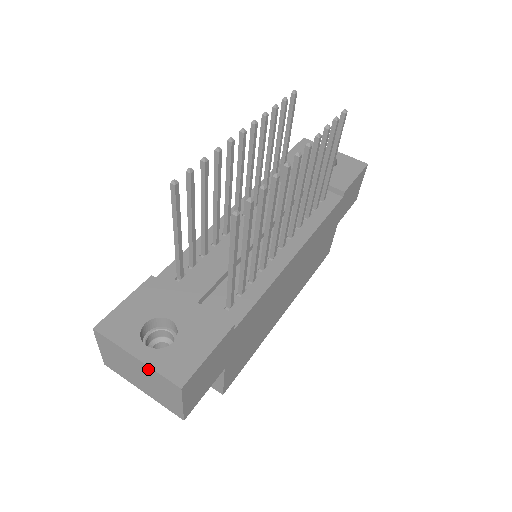
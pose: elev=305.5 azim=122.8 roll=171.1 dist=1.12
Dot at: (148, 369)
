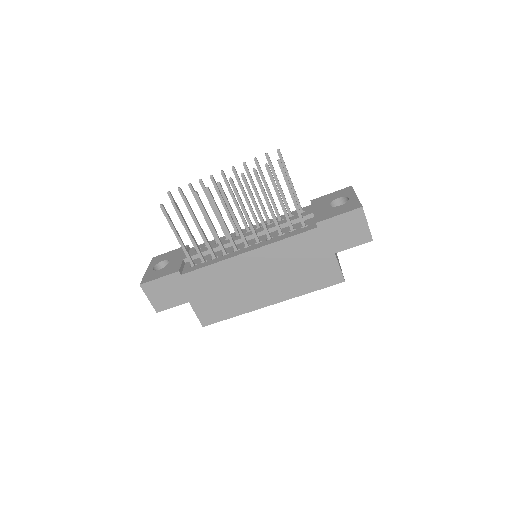
Dot at: occluded
